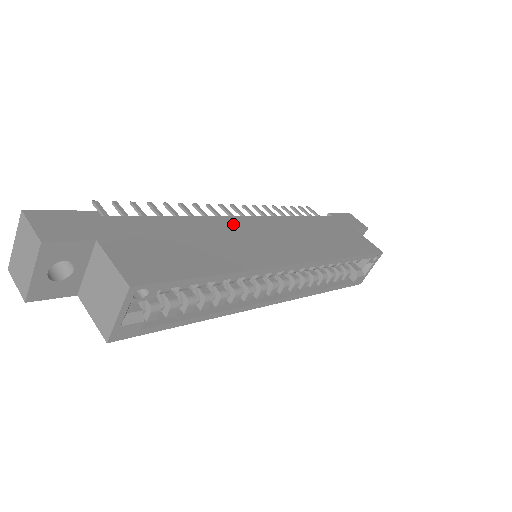
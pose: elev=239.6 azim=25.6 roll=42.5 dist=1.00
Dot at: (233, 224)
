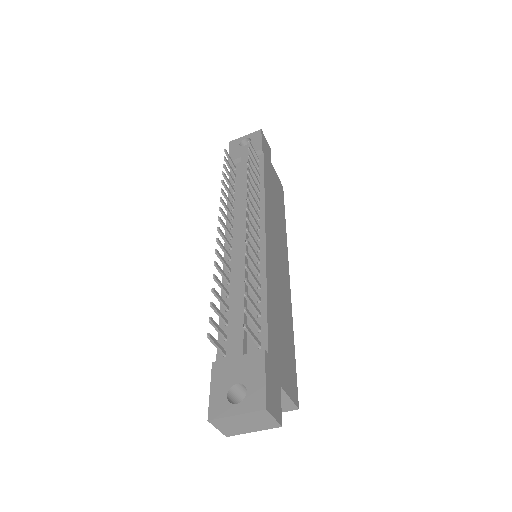
Dot at: (271, 259)
